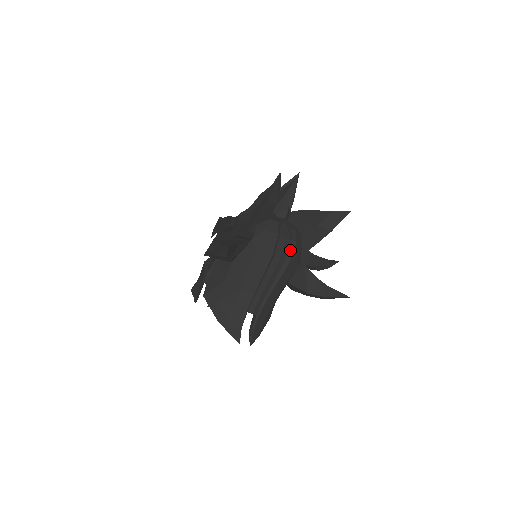
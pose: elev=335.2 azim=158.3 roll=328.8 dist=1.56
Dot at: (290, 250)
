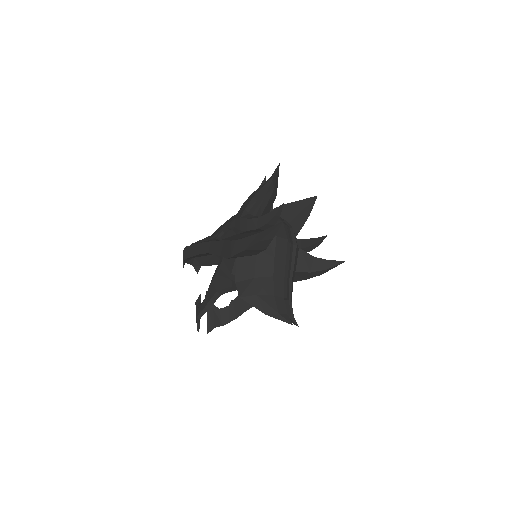
Dot at: (292, 235)
